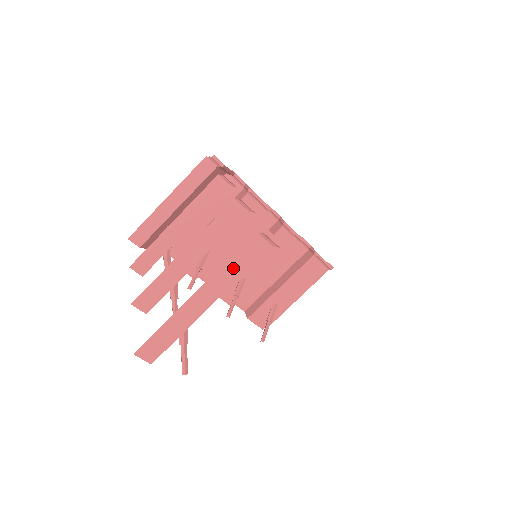
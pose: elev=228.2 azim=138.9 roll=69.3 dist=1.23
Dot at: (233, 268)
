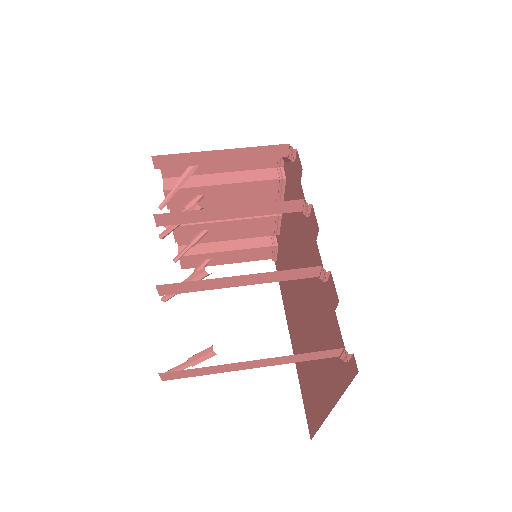
Dot at: (300, 357)
